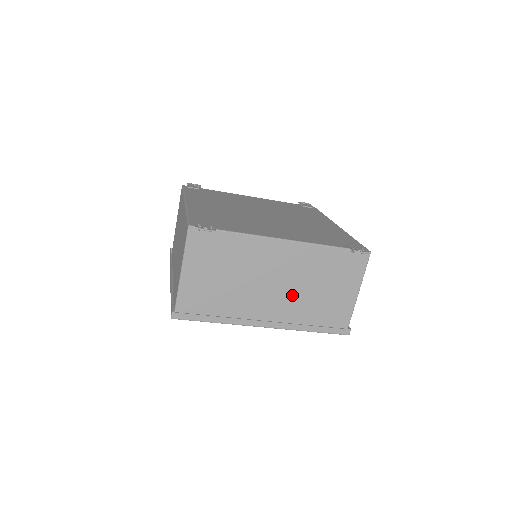
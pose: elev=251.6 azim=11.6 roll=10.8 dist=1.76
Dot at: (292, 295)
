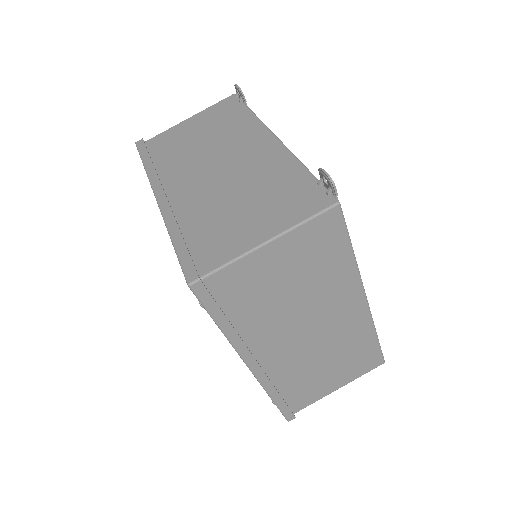
Dot at: (214, 189)
